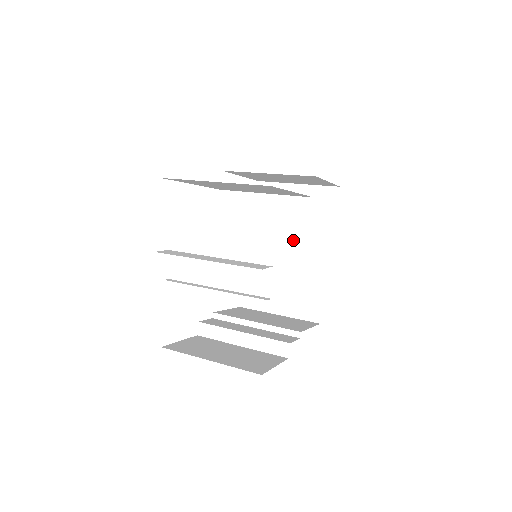
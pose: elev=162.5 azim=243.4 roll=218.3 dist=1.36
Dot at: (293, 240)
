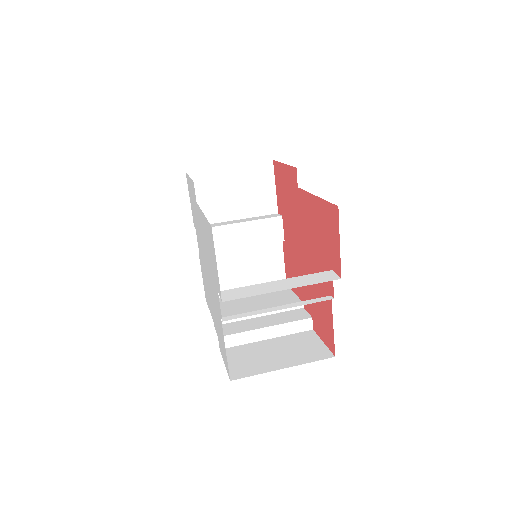
Dot at: (248, 222)
